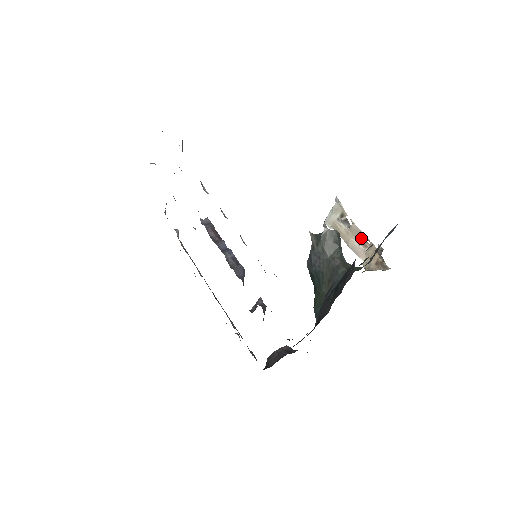
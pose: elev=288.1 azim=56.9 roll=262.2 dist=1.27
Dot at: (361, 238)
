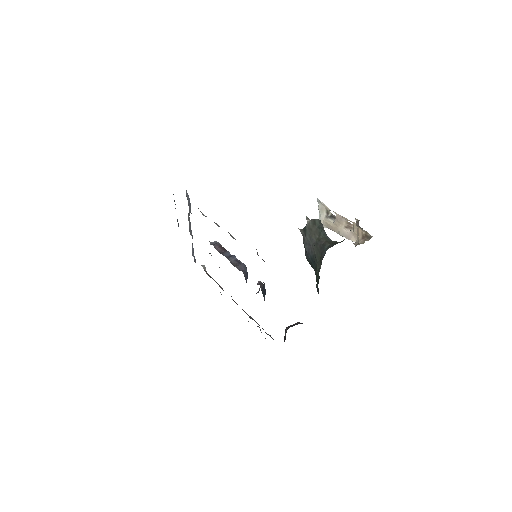
Dot at: (346, 223)
